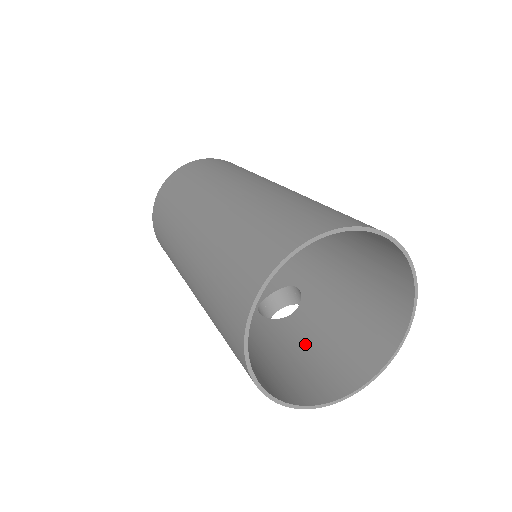
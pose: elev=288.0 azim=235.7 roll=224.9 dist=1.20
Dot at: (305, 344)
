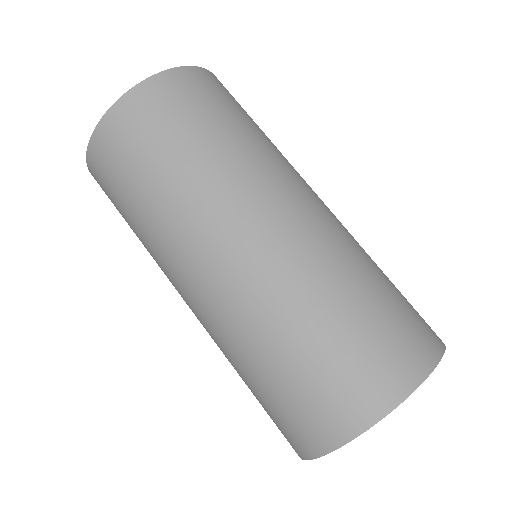
Dot at: occluded
